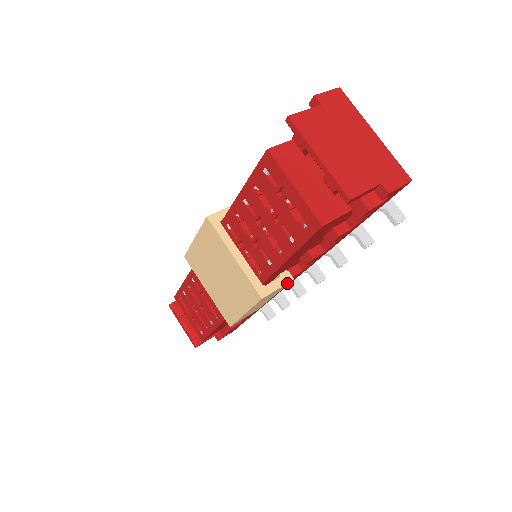
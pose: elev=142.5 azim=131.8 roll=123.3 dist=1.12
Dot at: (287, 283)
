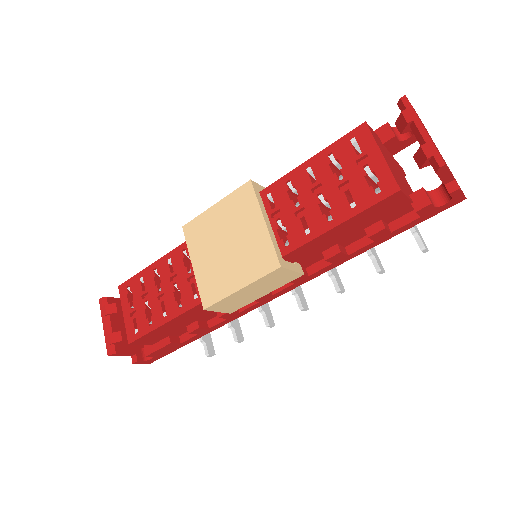
Dot at: (298, 274)
